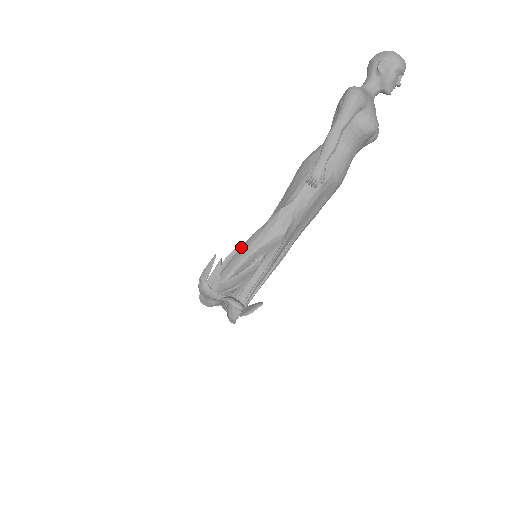
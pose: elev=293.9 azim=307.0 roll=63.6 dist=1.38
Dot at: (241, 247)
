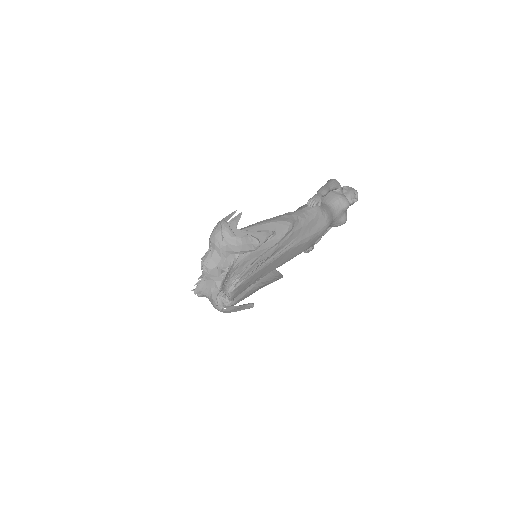
Dot at: occluded
